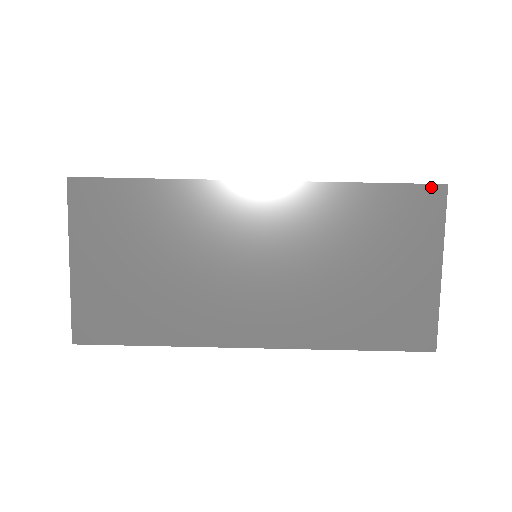
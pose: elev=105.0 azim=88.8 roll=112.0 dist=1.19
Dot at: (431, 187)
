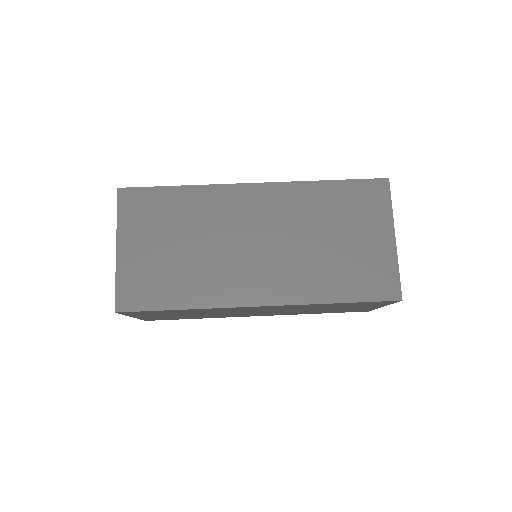
Dot at: (377, 180)
